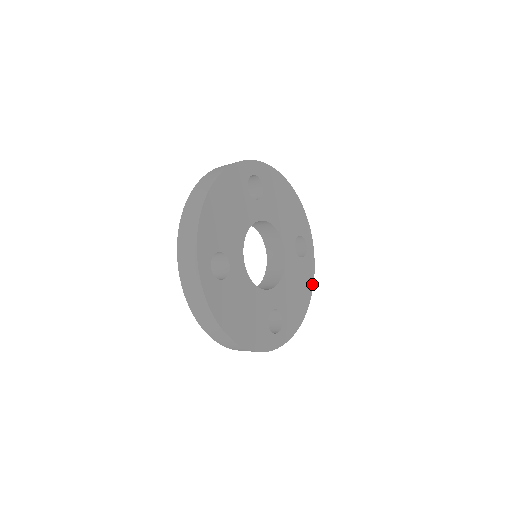
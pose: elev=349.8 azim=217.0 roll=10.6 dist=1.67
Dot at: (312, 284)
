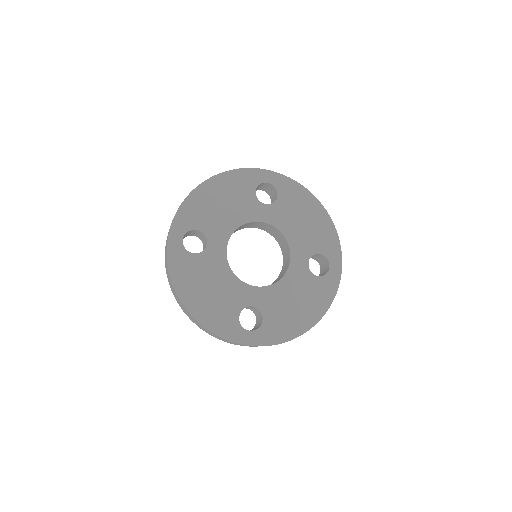
Dot at: (326, 308)
